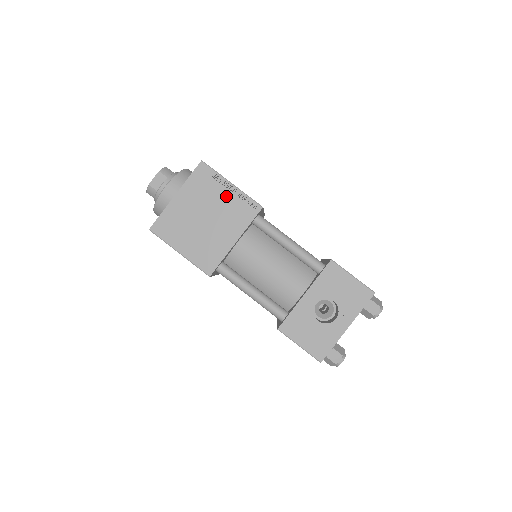
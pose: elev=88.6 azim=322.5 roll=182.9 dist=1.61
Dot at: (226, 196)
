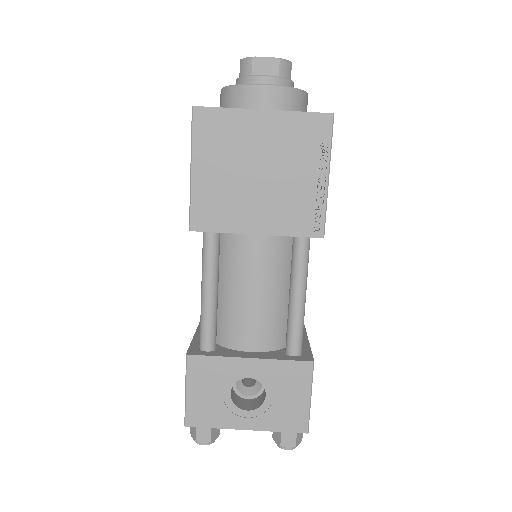
Dot at: (307, 180)
